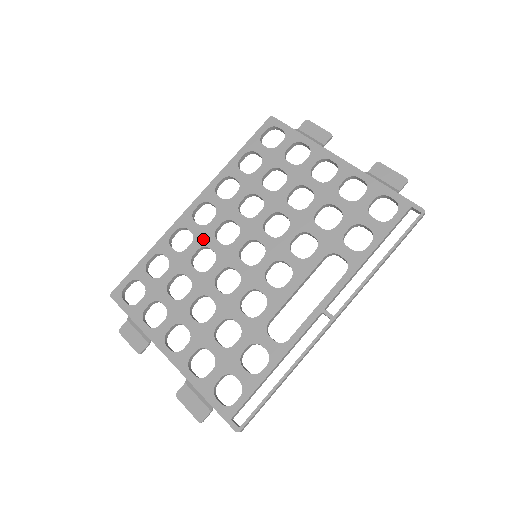
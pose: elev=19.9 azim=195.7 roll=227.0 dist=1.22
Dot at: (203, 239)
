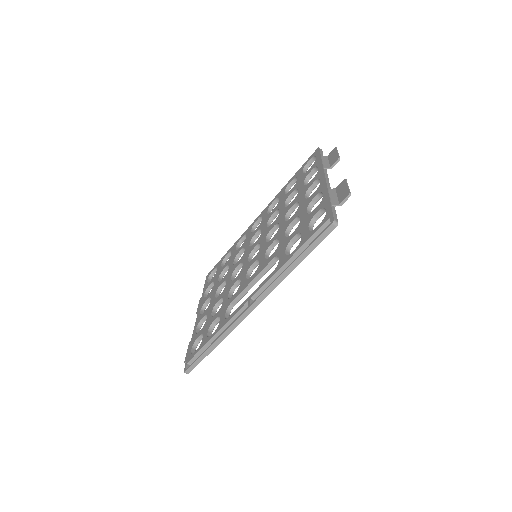
Dot at: (246, 242)
